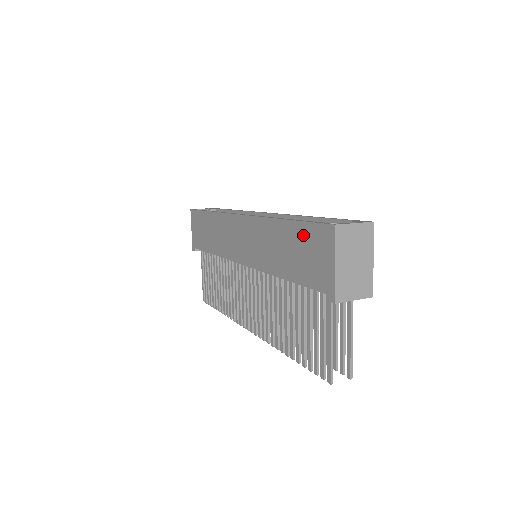
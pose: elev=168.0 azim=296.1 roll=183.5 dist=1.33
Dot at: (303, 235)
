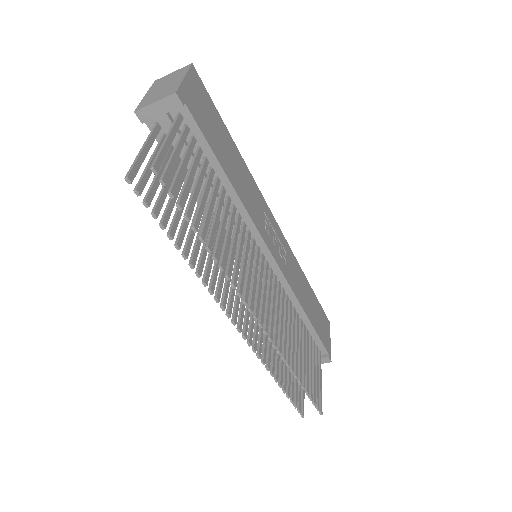
Dot at: occluded
